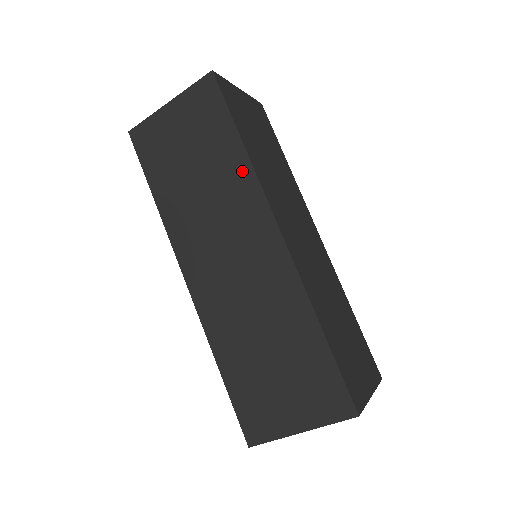
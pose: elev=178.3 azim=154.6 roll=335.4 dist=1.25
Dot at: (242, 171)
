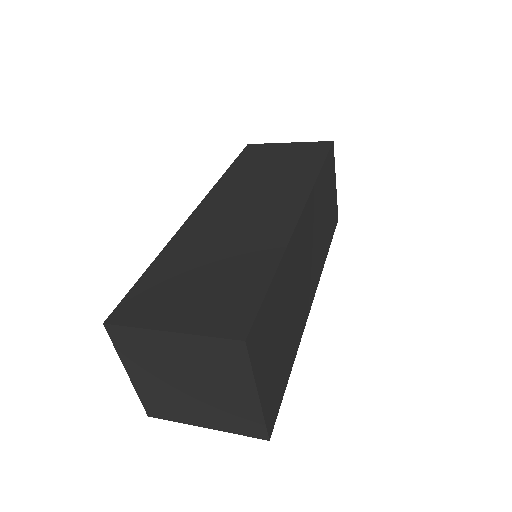
Dot at: (306, 178)
